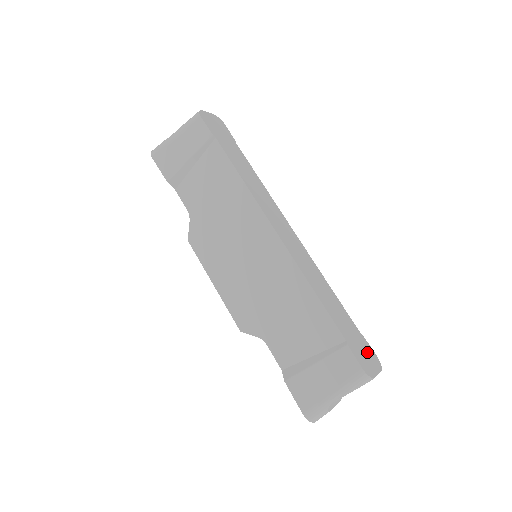
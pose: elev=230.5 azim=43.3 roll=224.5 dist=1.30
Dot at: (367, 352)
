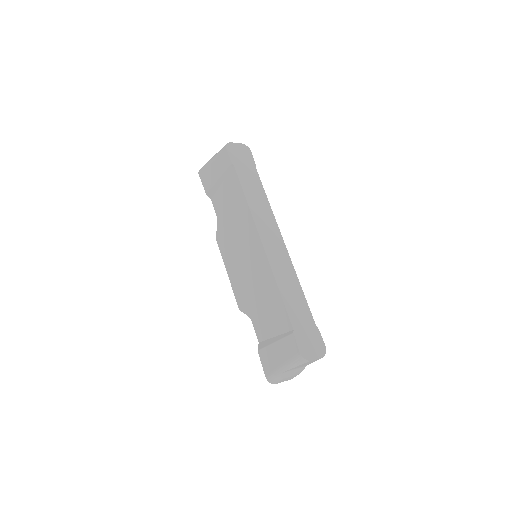
Dot at: (314, 341)
